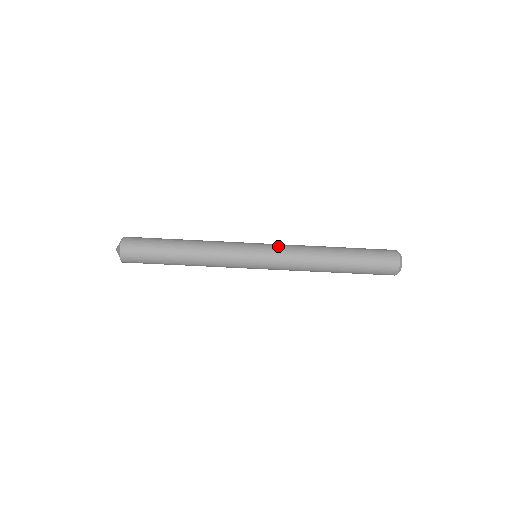
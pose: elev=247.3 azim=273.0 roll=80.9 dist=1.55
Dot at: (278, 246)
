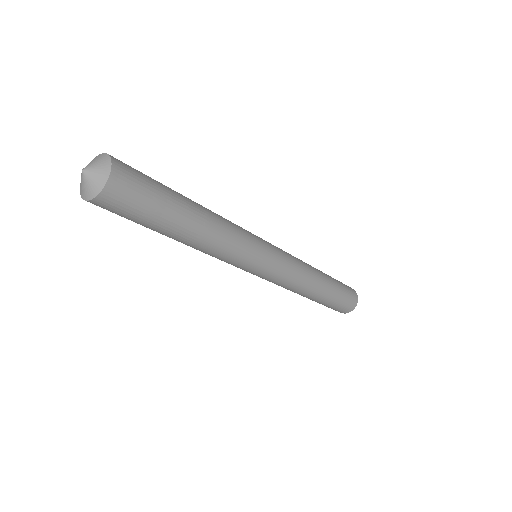
Dot at: (286, 254)
